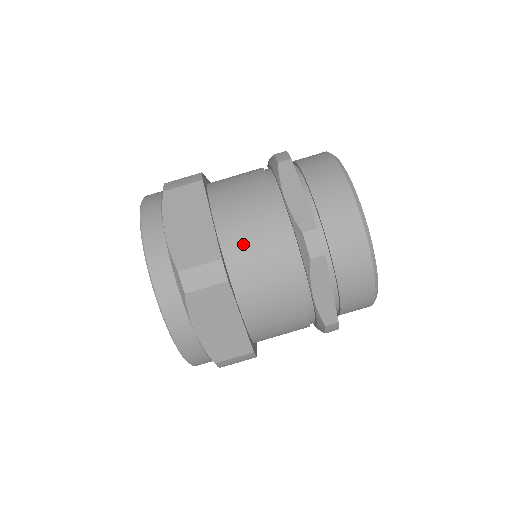
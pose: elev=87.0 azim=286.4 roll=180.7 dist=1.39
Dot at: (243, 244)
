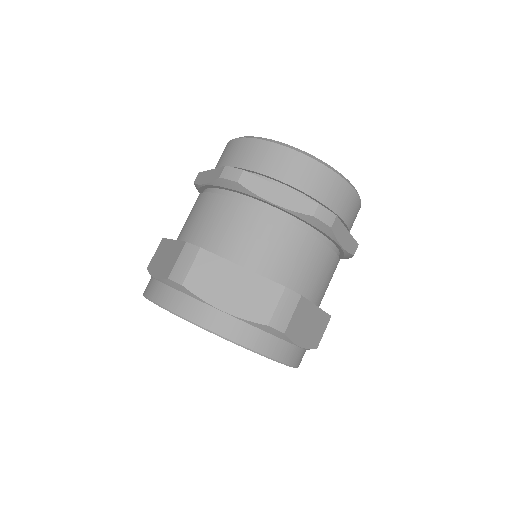
Dot at: (280, 262)
